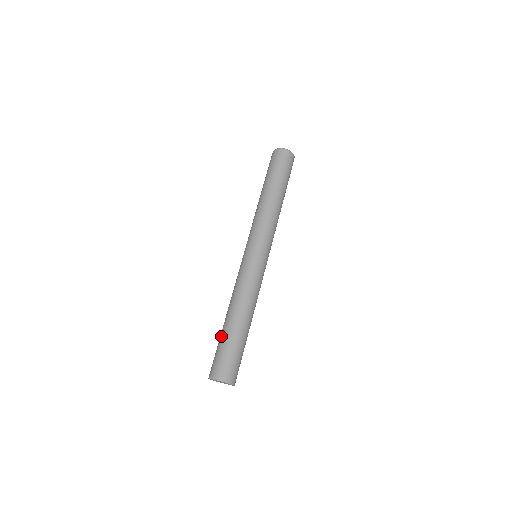
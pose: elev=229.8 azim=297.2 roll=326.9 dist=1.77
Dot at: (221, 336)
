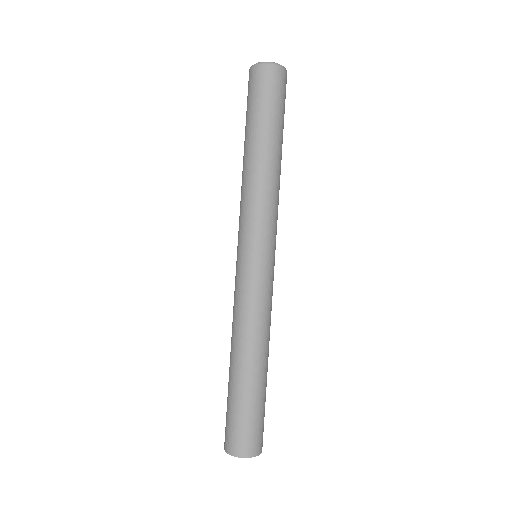
Dot at: (228, 389)
